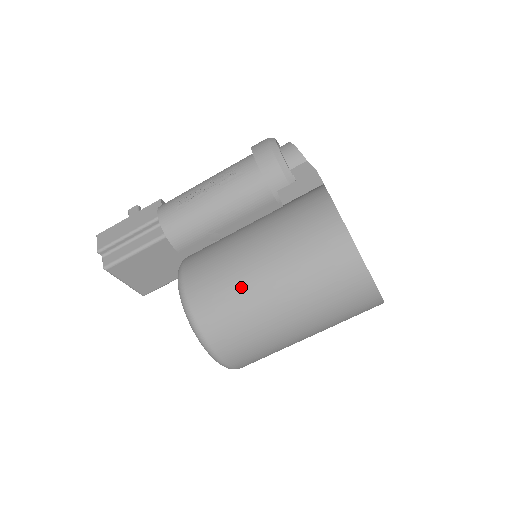
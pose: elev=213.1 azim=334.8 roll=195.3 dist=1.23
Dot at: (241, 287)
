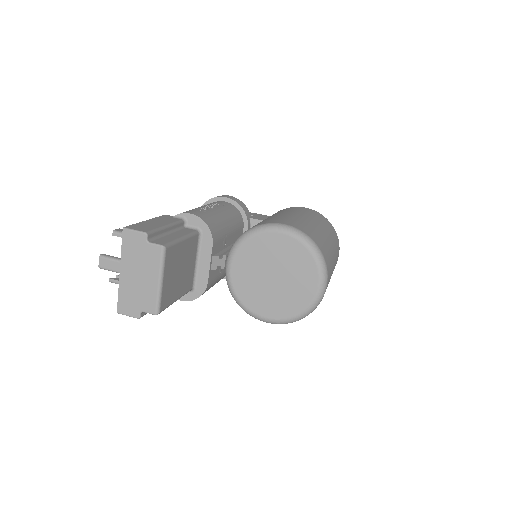
Dot at: (313, 227)
